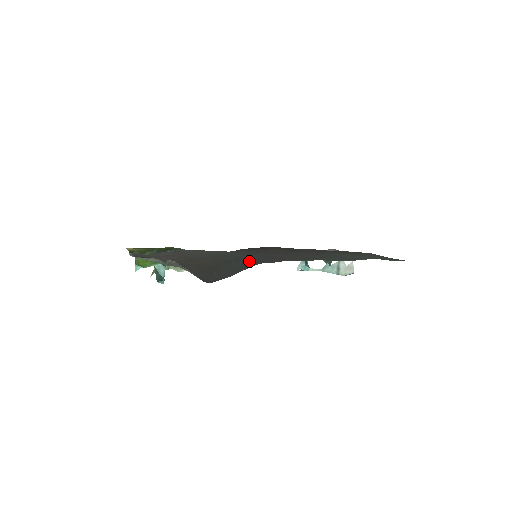
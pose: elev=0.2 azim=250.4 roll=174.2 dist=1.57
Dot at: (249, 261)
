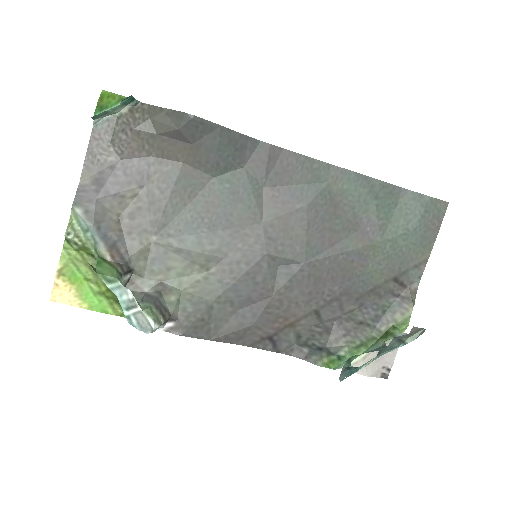
Dot at: (242, 156)
